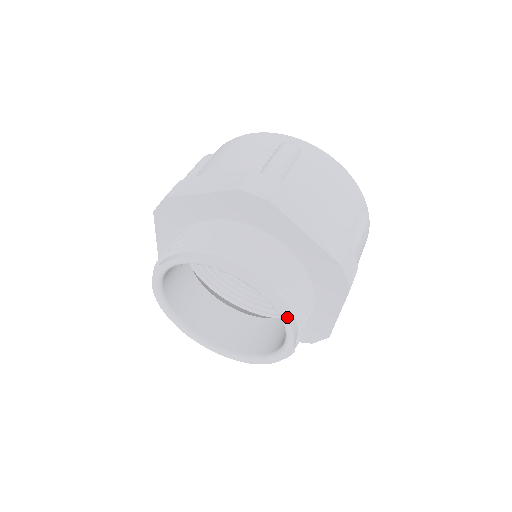
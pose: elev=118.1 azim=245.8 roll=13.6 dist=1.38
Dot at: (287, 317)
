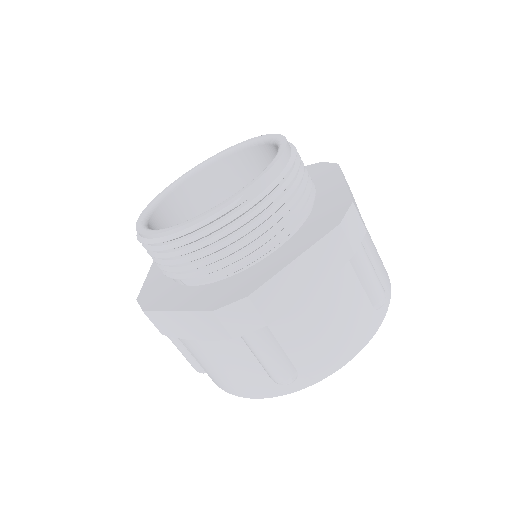
Dot at: (279, 159)
